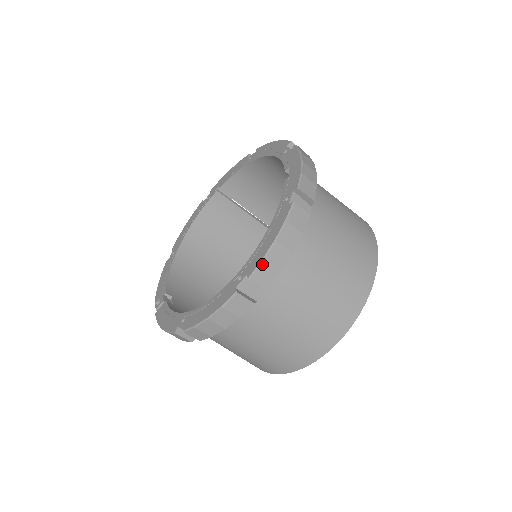
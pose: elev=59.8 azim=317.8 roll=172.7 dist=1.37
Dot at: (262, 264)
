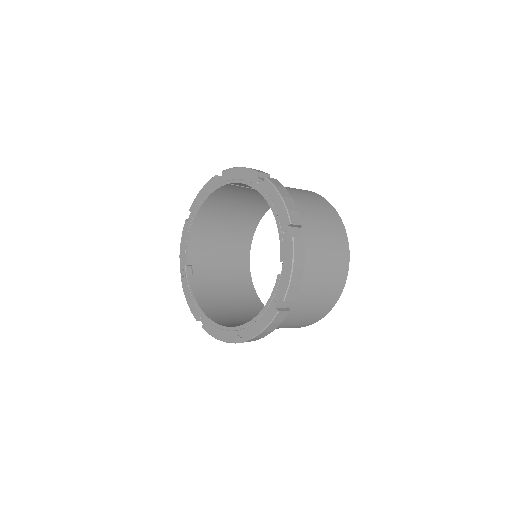
Dot at: (252, 339)
